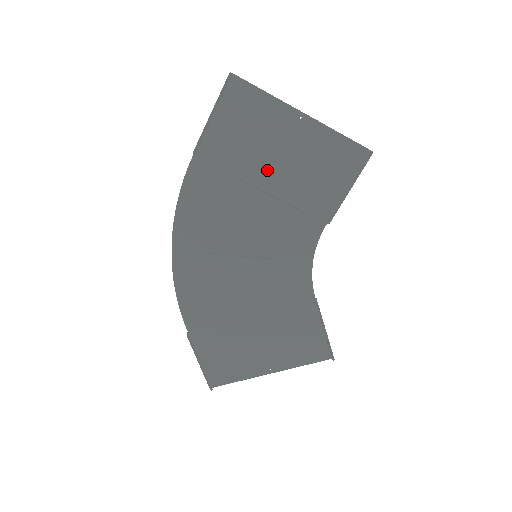
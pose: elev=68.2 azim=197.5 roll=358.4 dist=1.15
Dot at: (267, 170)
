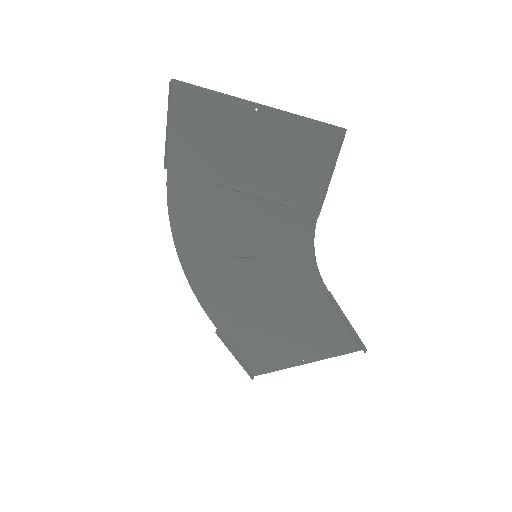
Dot at: (240, 171)
